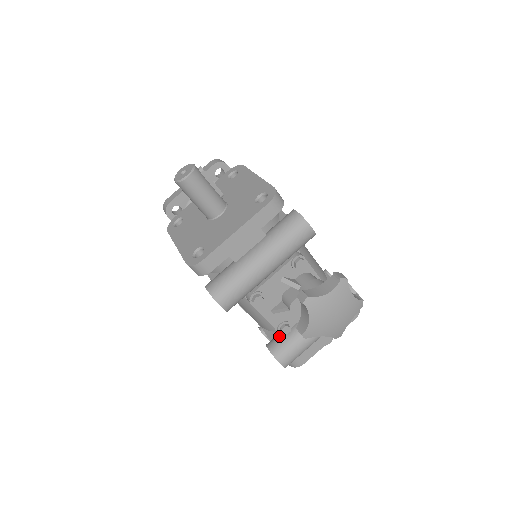
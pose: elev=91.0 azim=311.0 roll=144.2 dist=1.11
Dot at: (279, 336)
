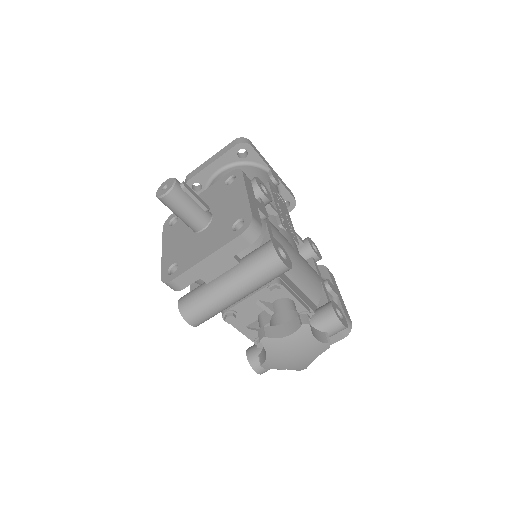
Dot at: occluded
